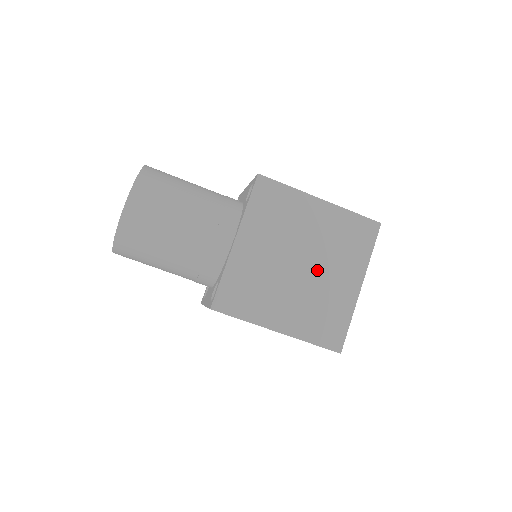
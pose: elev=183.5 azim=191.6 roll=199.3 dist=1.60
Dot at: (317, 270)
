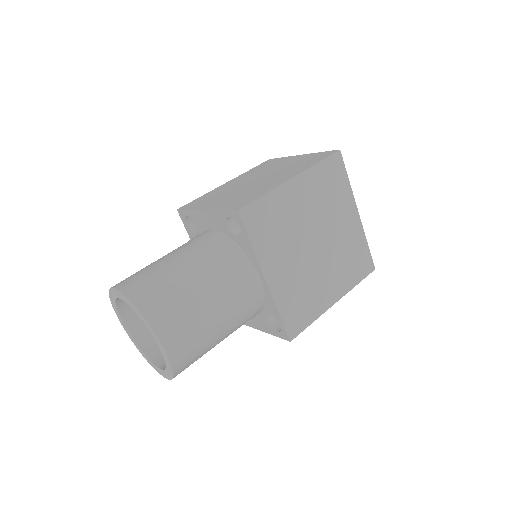
Dot at: (328, 234)
